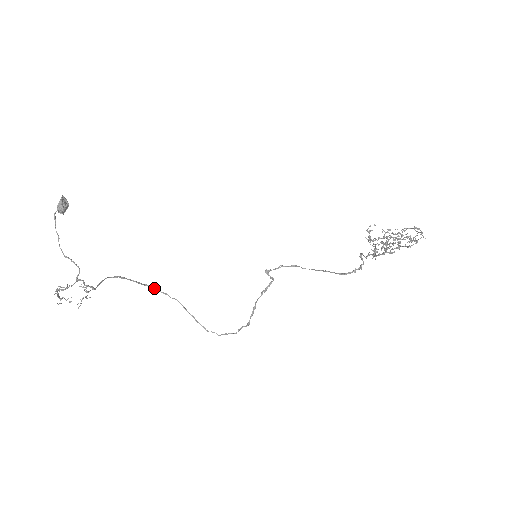
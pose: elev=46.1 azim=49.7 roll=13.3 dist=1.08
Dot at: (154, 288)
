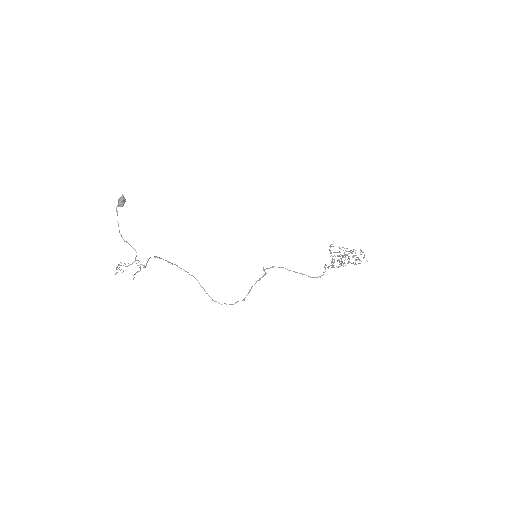
Dot at: (179, 267)
